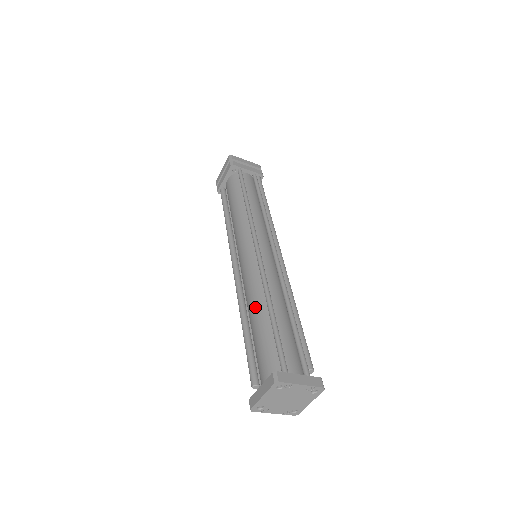
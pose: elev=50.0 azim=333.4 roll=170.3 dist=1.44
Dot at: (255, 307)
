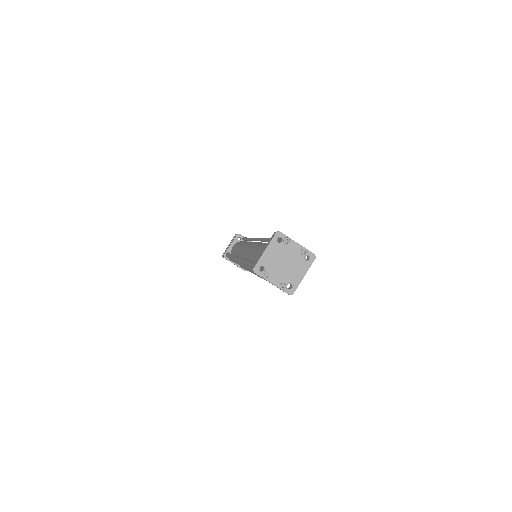
Dot at: (258, 246)
